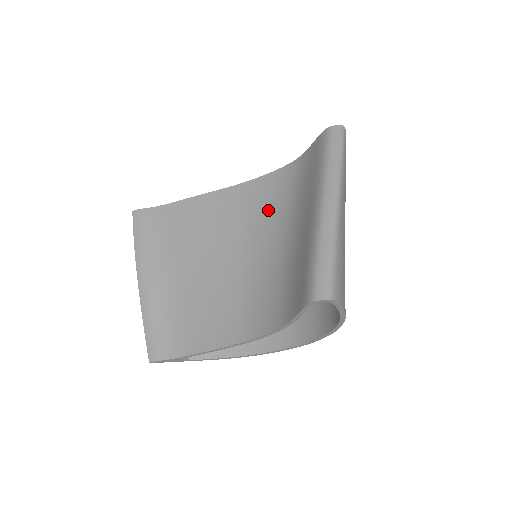
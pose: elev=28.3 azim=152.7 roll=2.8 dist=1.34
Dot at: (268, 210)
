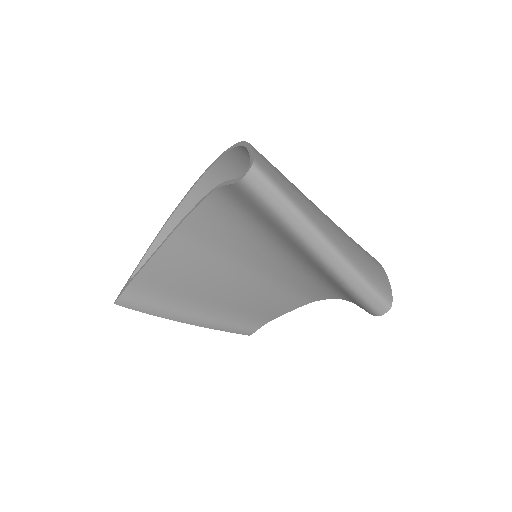
Dot at: (235, 235)
